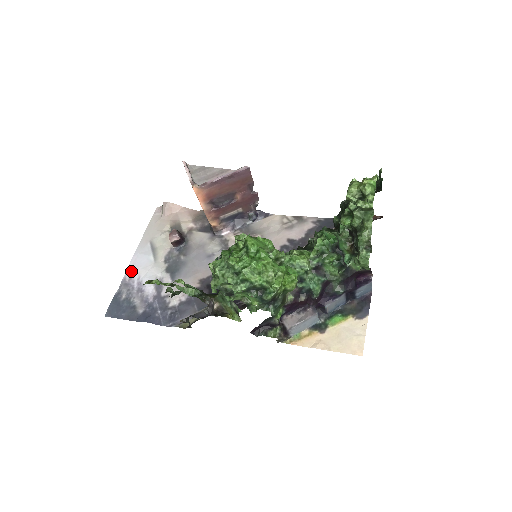
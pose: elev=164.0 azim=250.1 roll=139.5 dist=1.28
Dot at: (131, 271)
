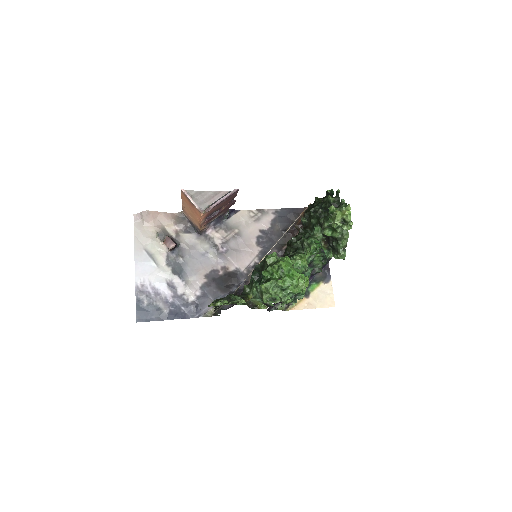
Dot at: (140, 279)
